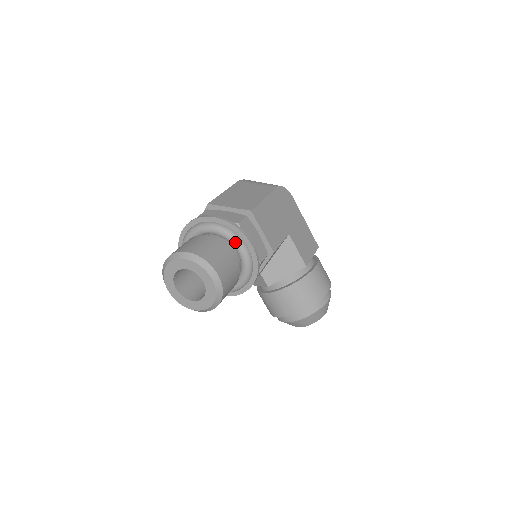
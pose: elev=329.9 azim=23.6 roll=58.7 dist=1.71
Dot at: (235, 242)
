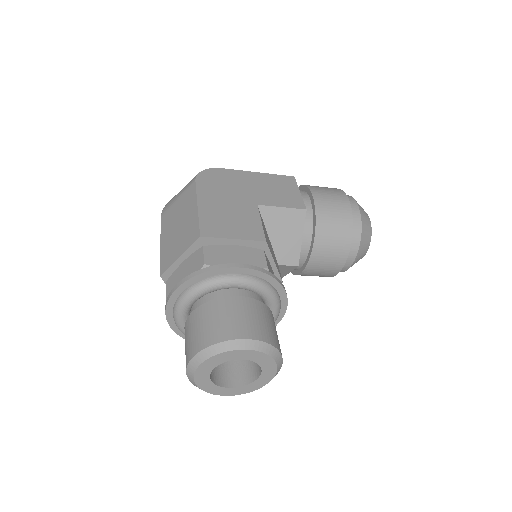
Dot at: (223, 284)
